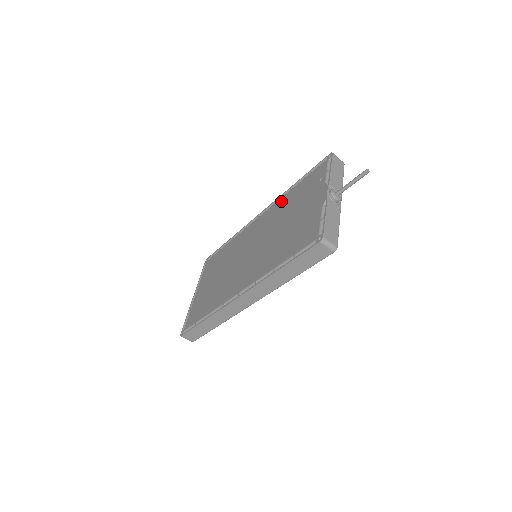
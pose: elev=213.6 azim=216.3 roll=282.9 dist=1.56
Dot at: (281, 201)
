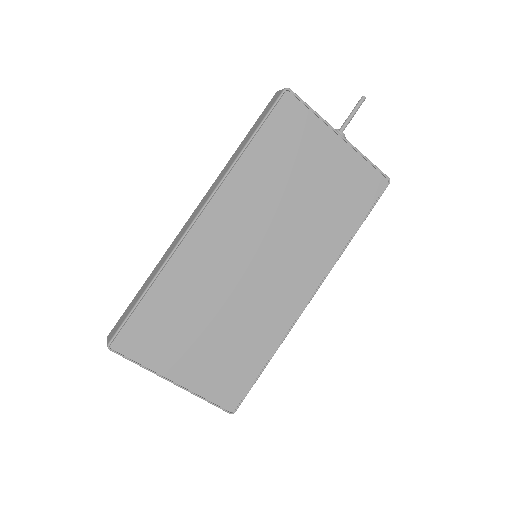
Dot at: occluded
